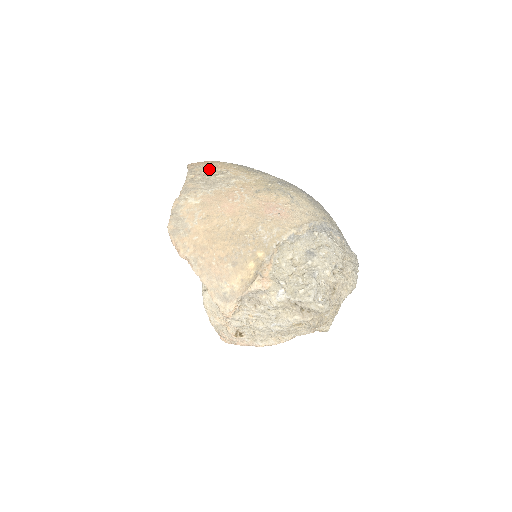
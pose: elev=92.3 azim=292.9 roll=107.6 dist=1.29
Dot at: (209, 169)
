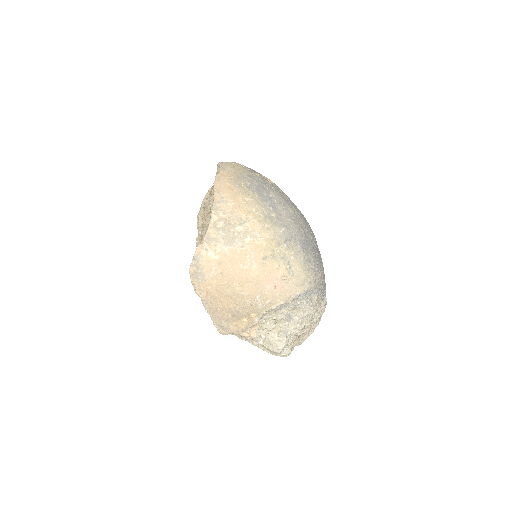
Dot at: (231, 211)
